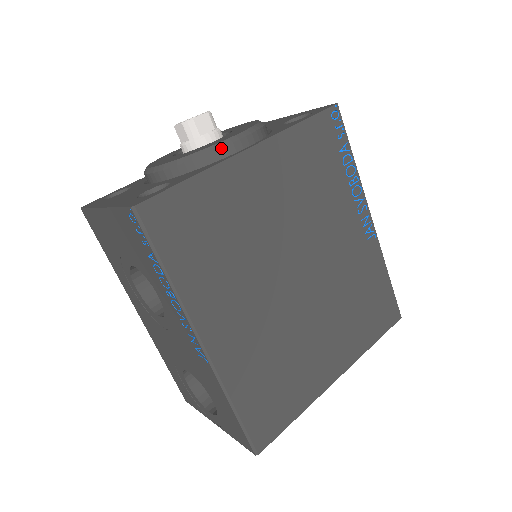
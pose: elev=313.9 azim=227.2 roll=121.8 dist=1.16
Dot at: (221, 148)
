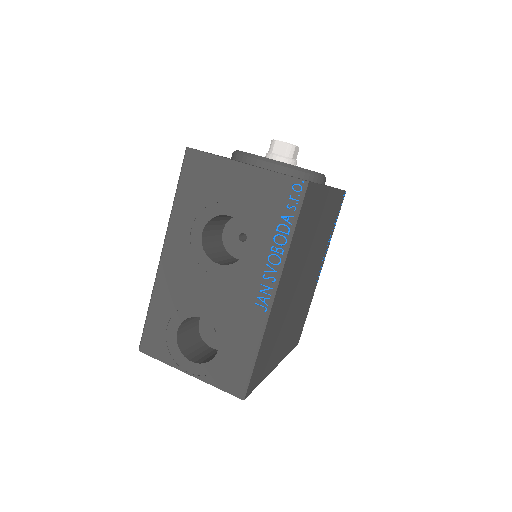
Dot at: (319, 177)
